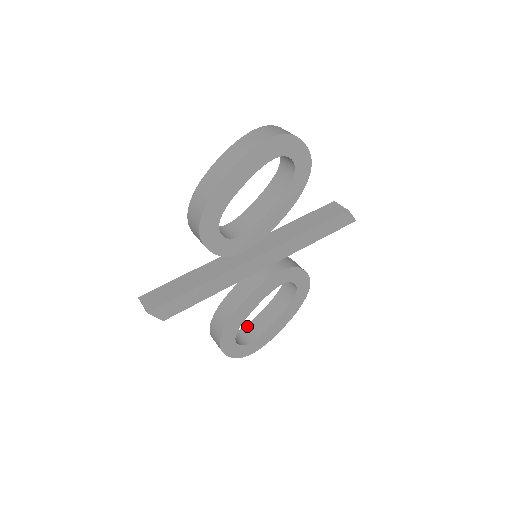
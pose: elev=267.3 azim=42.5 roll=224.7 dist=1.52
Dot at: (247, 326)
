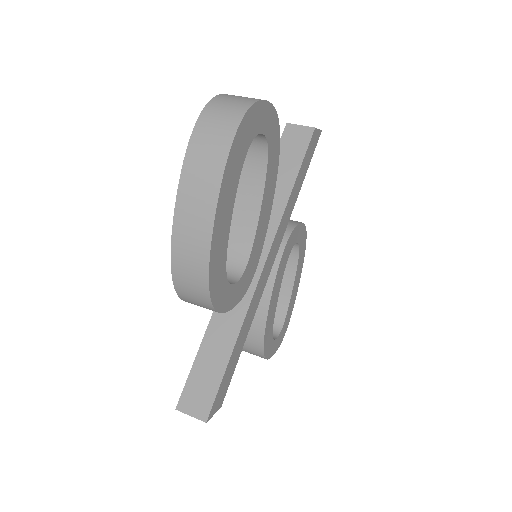
Dot at: occluded
